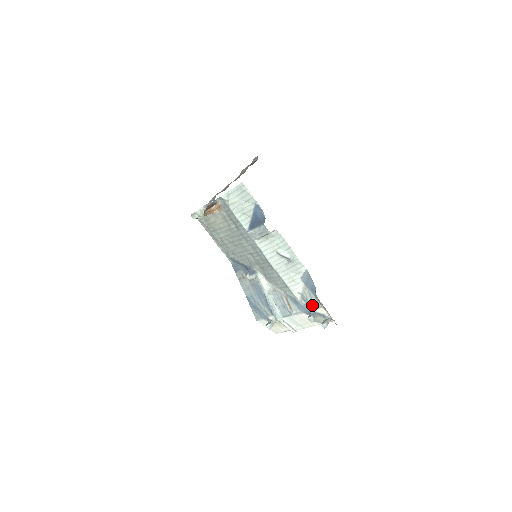
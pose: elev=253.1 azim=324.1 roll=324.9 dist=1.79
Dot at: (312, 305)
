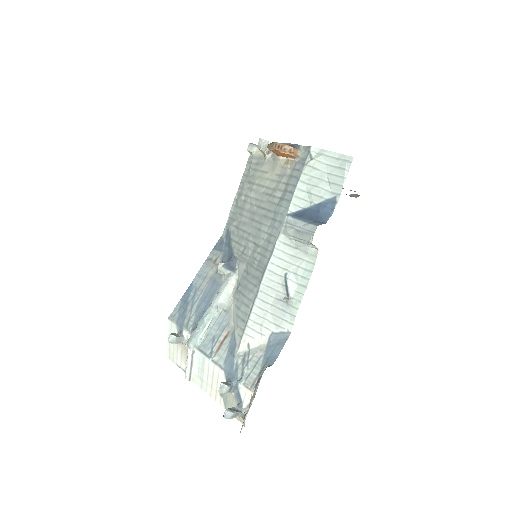
Dot at: (245, 375)
